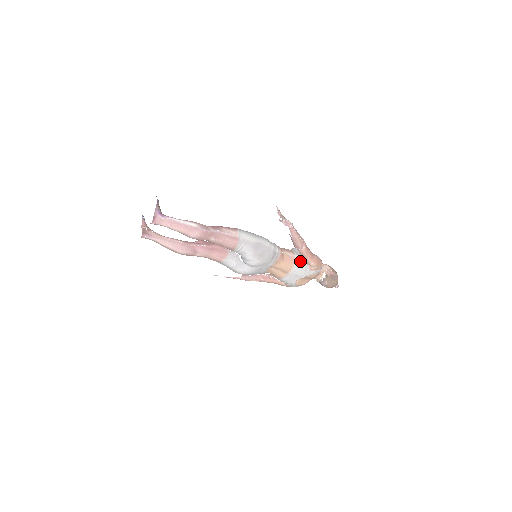
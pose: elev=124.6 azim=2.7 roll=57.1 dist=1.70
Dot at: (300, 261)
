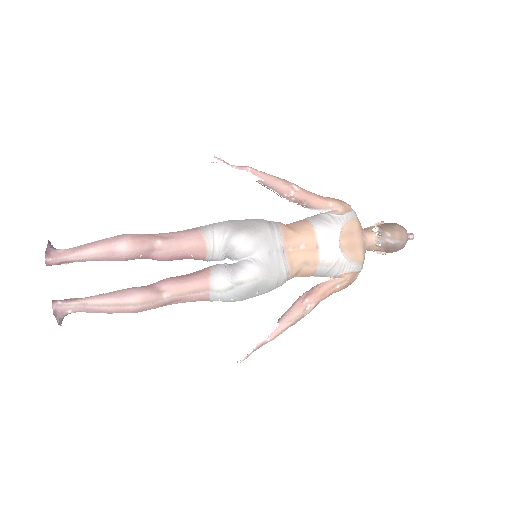
Dot at: (315, 216)
